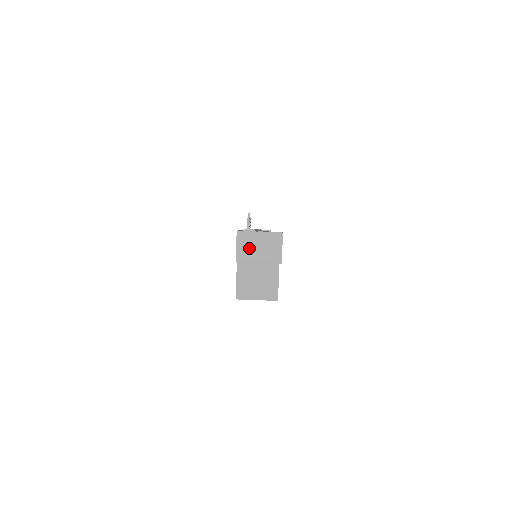
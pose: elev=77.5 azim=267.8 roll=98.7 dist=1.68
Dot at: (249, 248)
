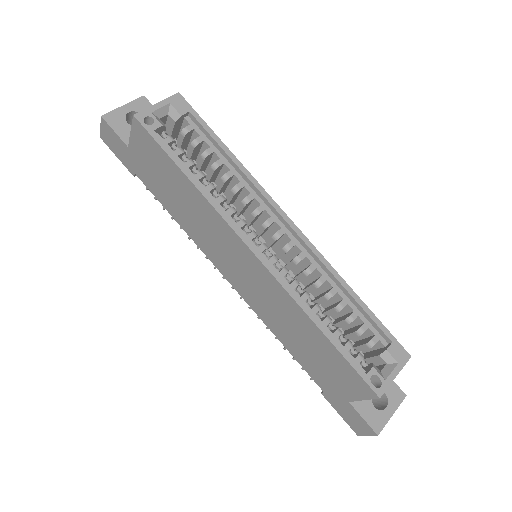
Dot at: occluded
